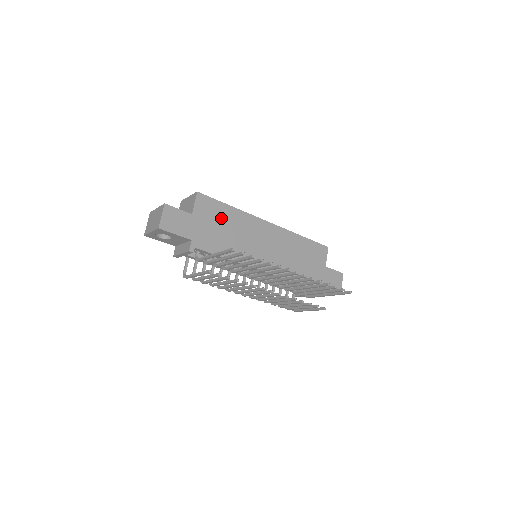
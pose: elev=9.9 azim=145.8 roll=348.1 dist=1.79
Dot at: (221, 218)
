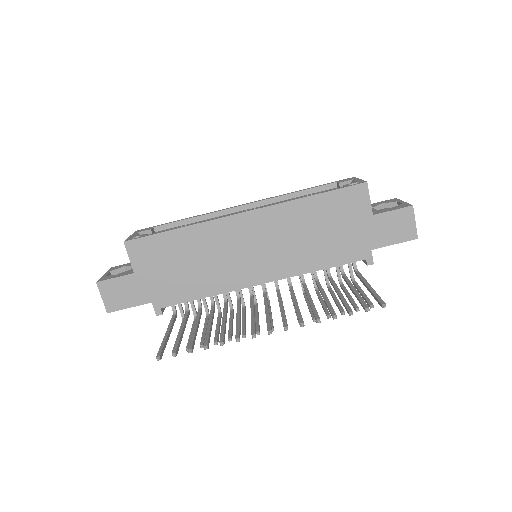
Dot at: (173, 253)
